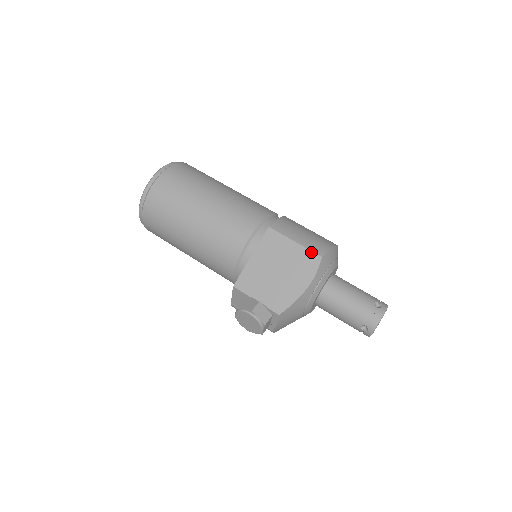
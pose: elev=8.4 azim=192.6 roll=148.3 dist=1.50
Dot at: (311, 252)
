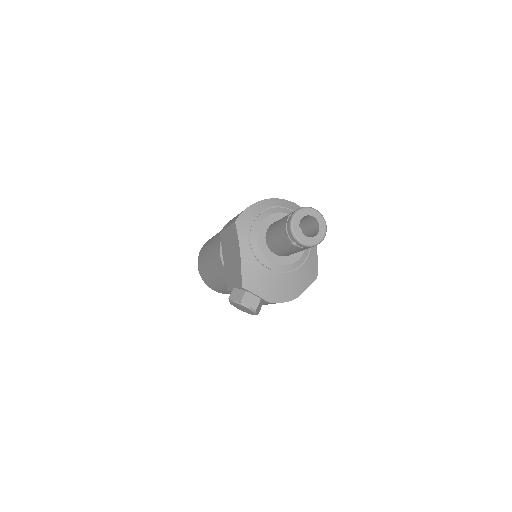
Dot at: (232, 225)
